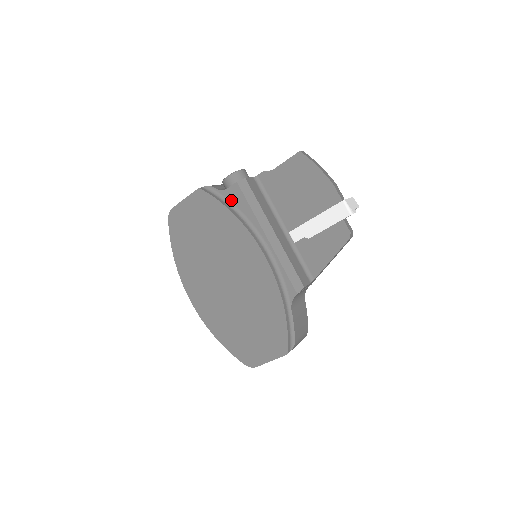
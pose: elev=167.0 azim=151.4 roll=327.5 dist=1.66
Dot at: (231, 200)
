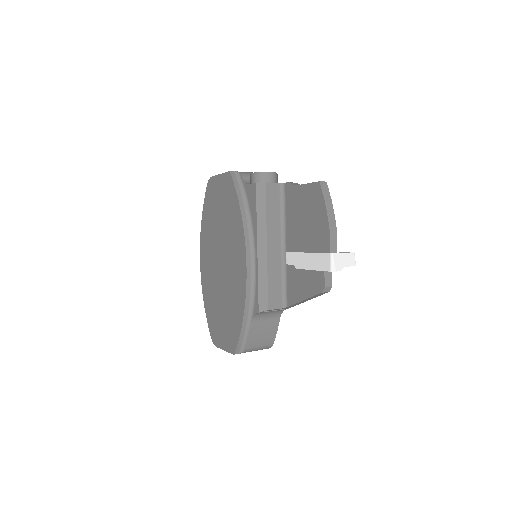
Dot at: (248, 197)
